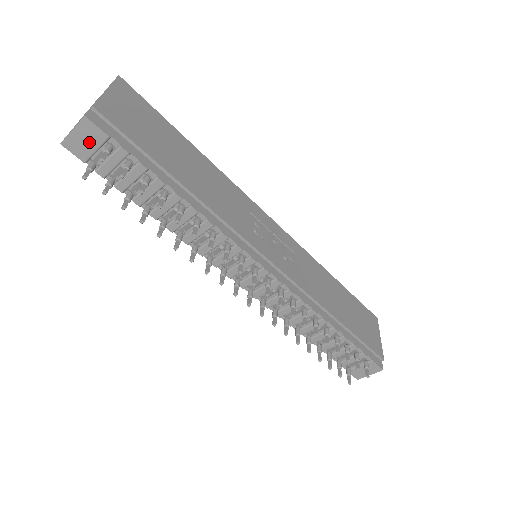
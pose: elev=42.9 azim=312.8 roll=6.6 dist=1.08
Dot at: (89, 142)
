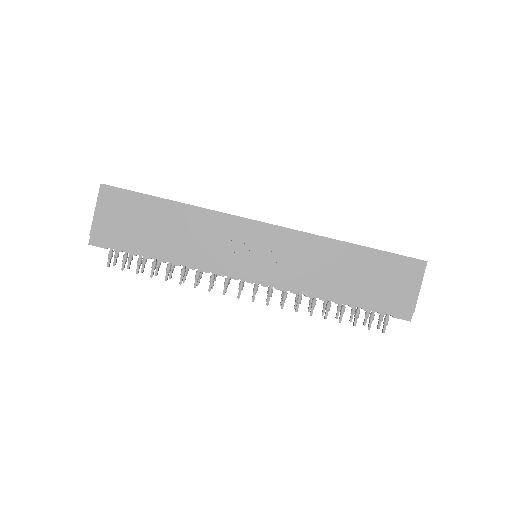
Dot at: occluded
